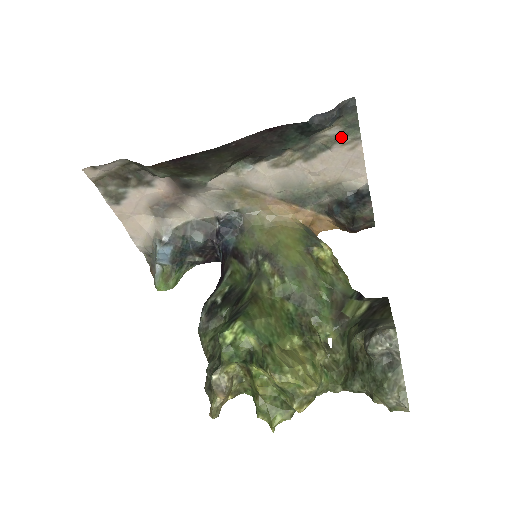
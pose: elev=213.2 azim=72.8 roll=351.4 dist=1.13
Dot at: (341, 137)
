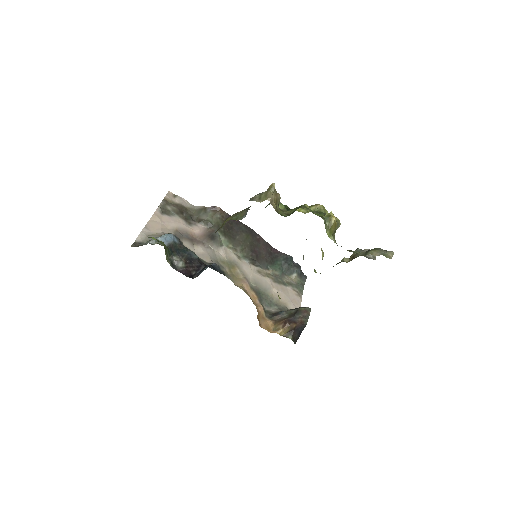
Dot at: (295, 286)
